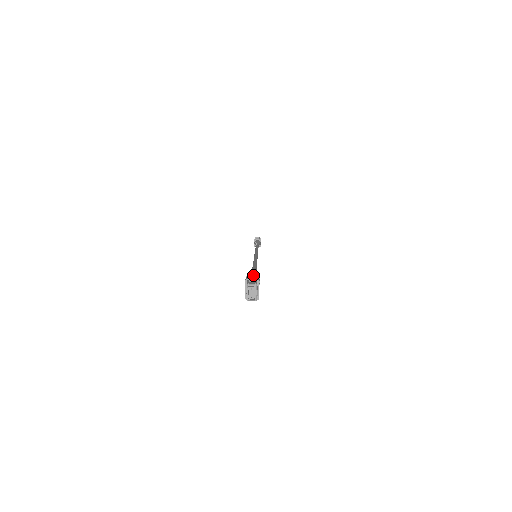
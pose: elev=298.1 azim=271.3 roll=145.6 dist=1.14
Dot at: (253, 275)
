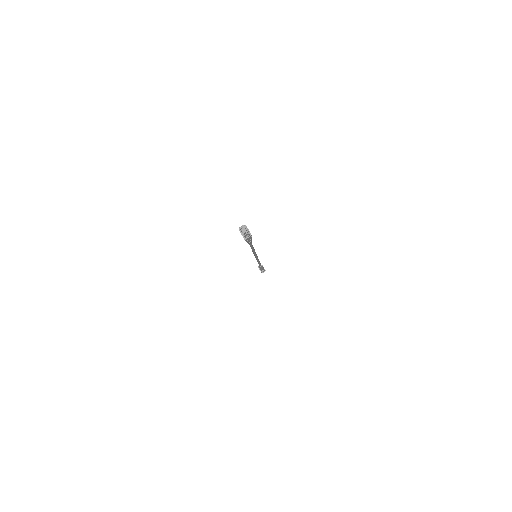
Dot at: occluded
